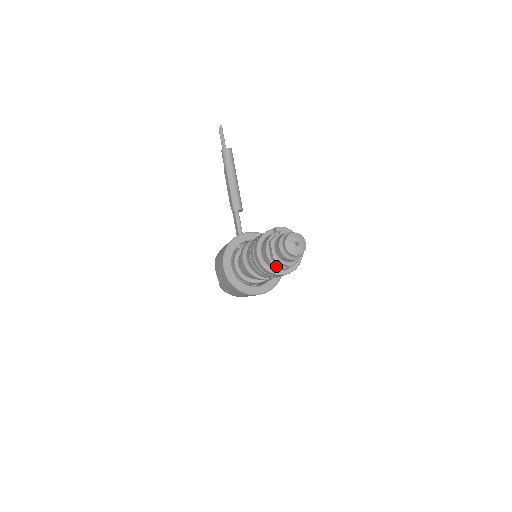
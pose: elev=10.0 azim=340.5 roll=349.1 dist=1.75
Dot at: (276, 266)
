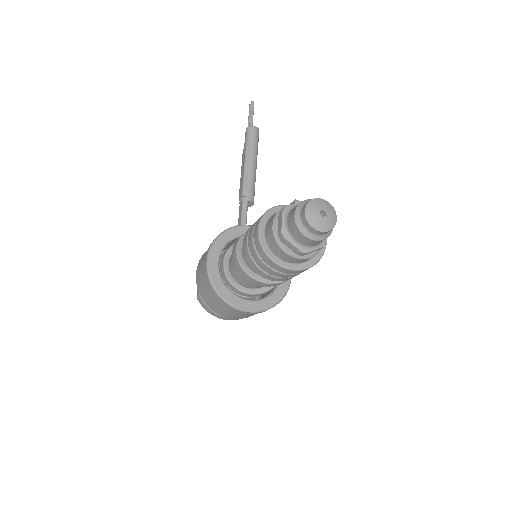
Dot at: (282, 250)
